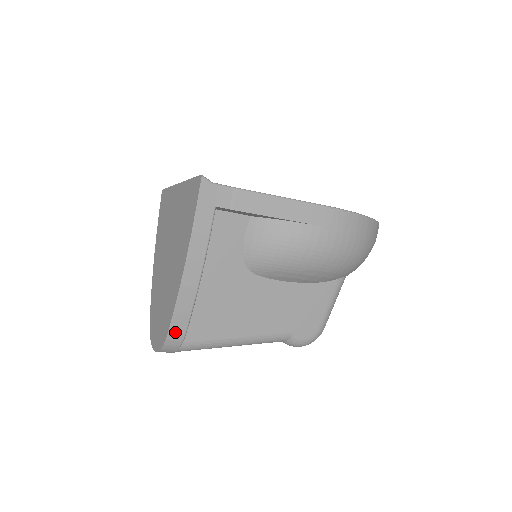
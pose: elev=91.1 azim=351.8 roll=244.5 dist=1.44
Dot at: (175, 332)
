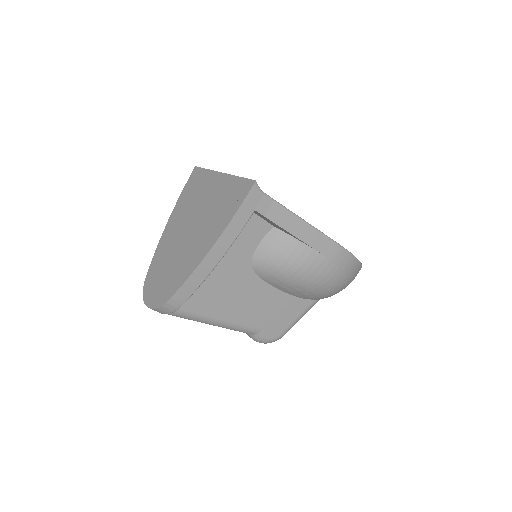
Dot at: (177, 299)
